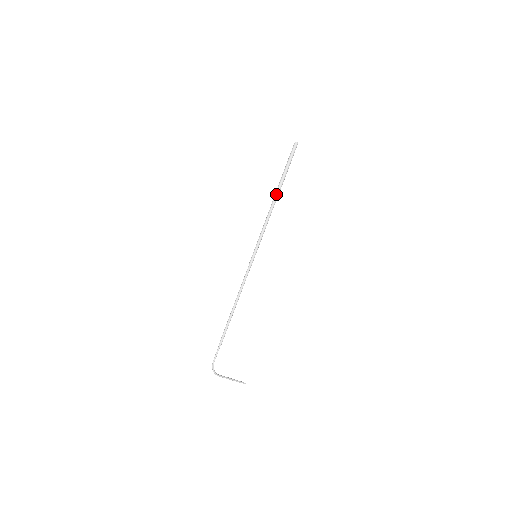
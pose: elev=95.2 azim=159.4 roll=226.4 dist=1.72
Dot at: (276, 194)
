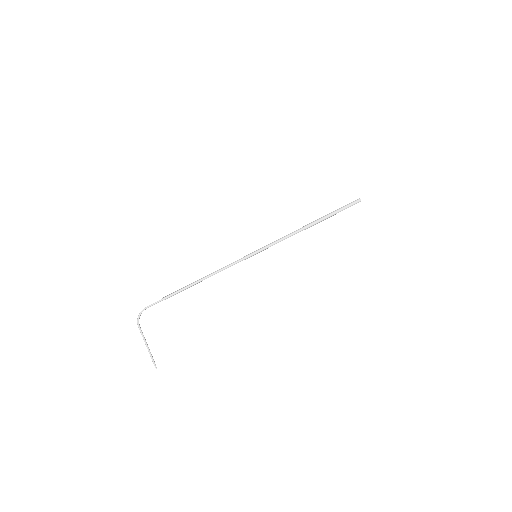
Dot at: (312, 222)
